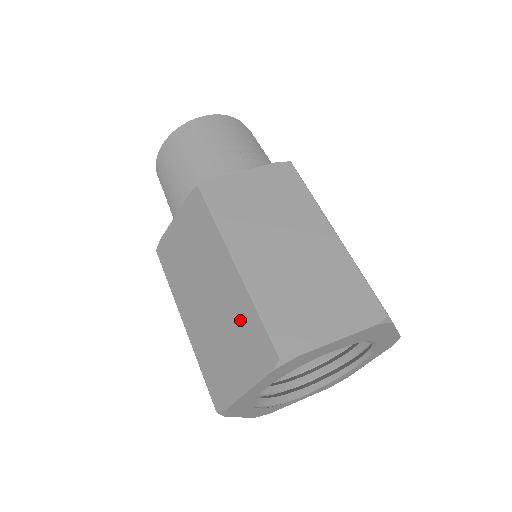
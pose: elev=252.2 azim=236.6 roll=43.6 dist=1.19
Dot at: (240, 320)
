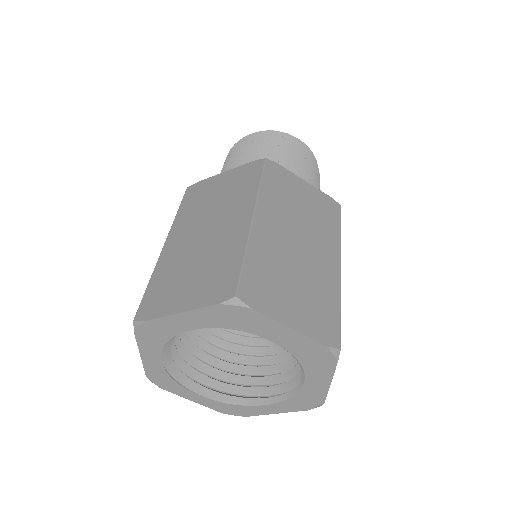
Dot at: (222, 257)
